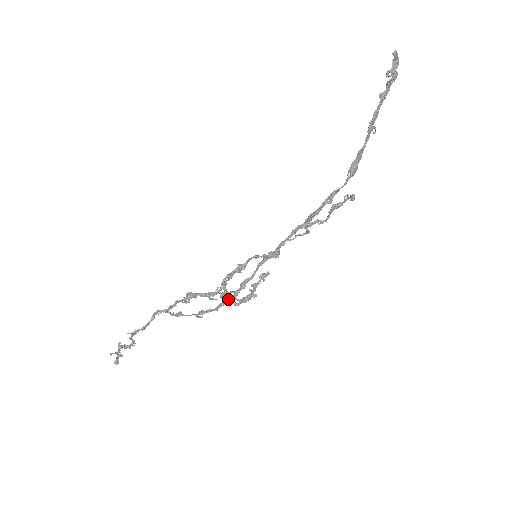
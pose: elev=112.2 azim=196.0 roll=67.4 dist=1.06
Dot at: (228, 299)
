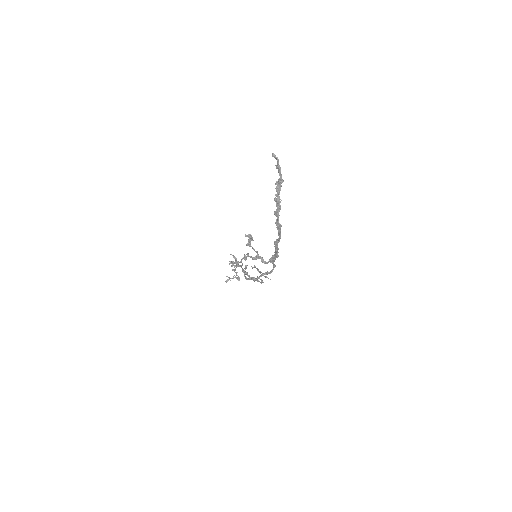
Dot at: occluded
